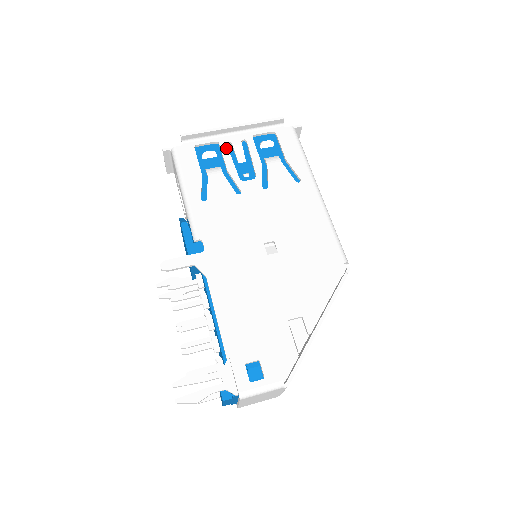
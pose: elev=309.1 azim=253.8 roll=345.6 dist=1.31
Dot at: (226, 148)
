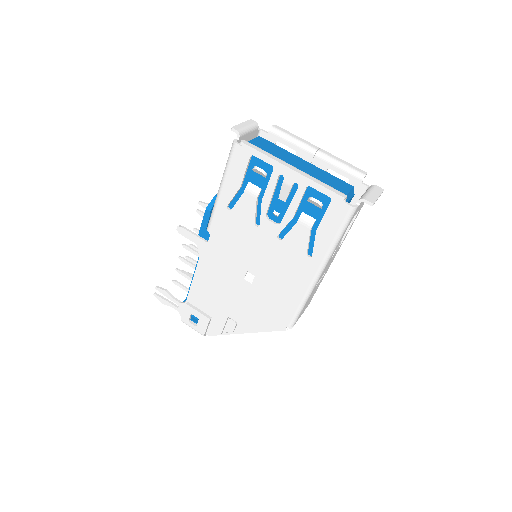
Dot at: (275, 179)
